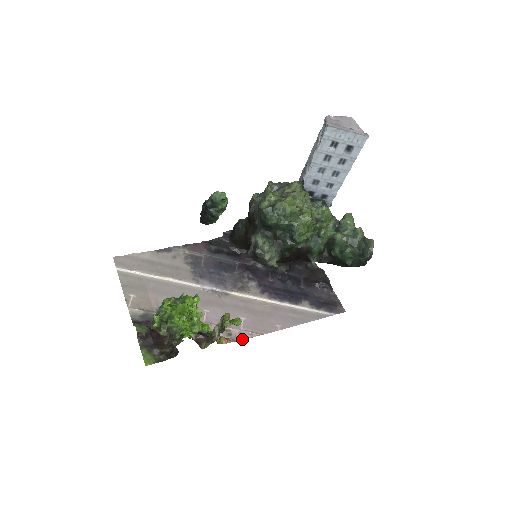
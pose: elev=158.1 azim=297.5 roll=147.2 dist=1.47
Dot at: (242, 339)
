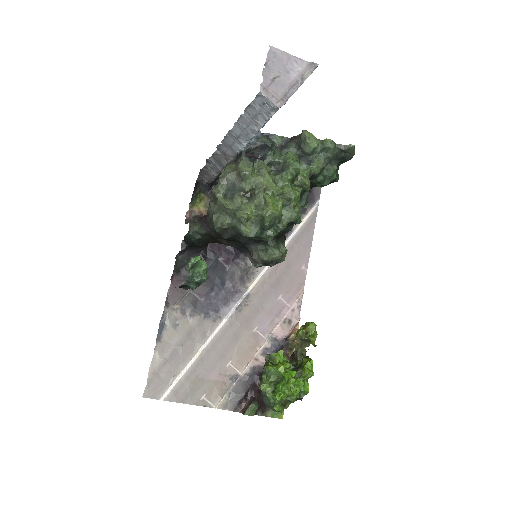
Dot at: (299, 313)
